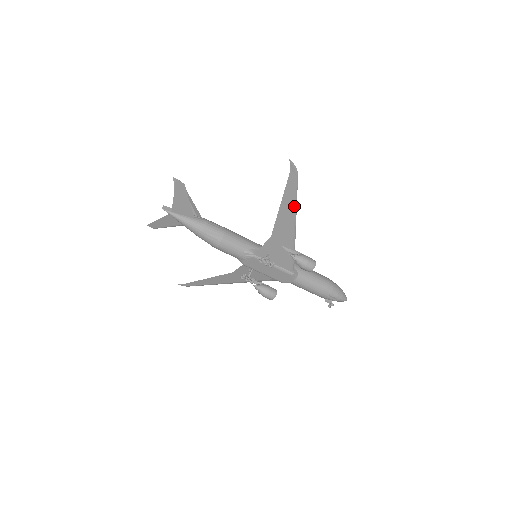
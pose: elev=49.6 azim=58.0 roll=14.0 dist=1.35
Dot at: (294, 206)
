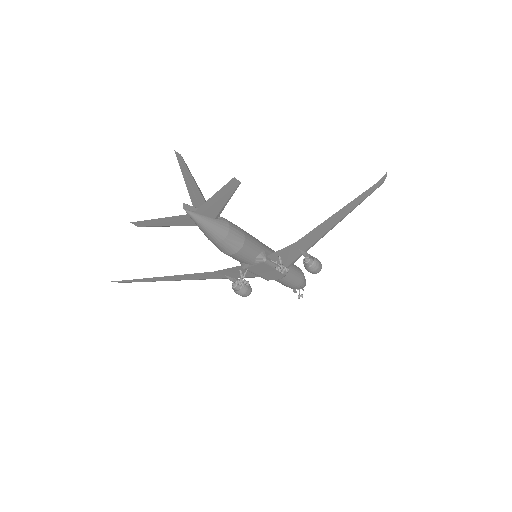
Dot at: occluded
